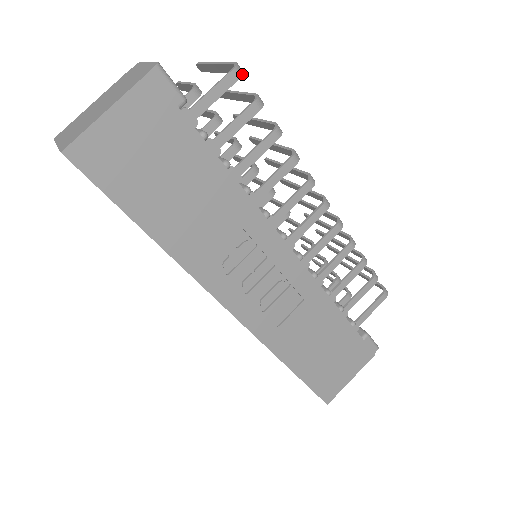
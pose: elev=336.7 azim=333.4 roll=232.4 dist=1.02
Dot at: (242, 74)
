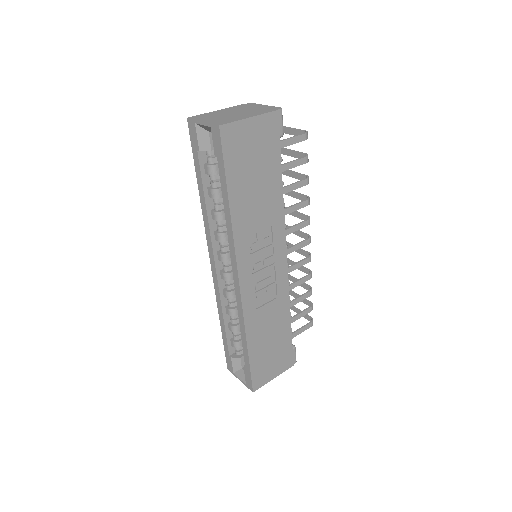
Dot at: occluded
